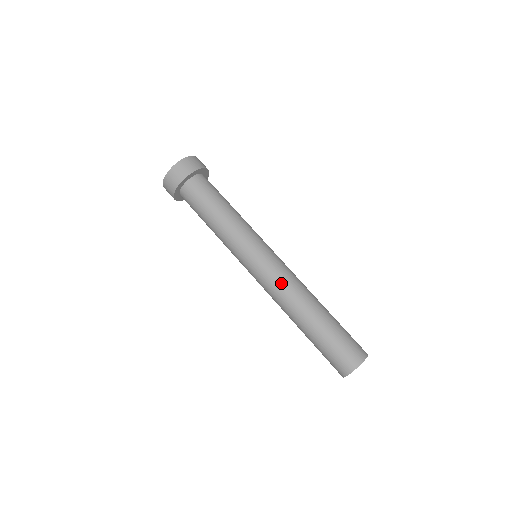
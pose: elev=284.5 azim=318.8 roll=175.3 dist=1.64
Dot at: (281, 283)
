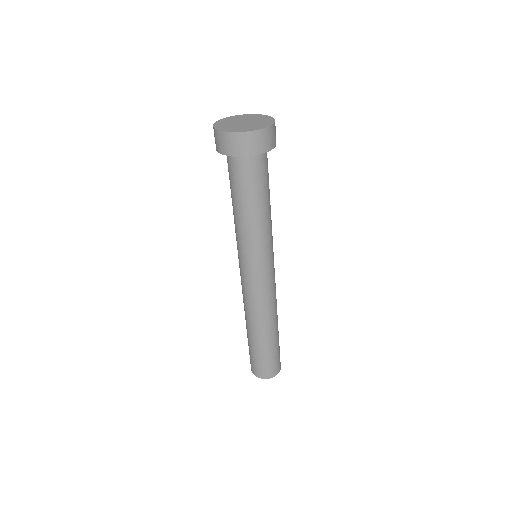
Dot at: (247, 298)
